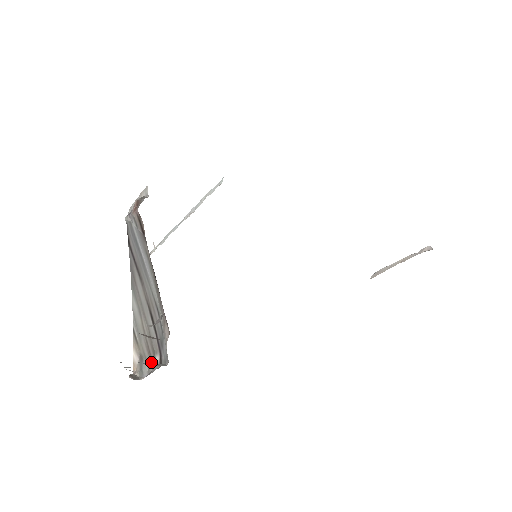
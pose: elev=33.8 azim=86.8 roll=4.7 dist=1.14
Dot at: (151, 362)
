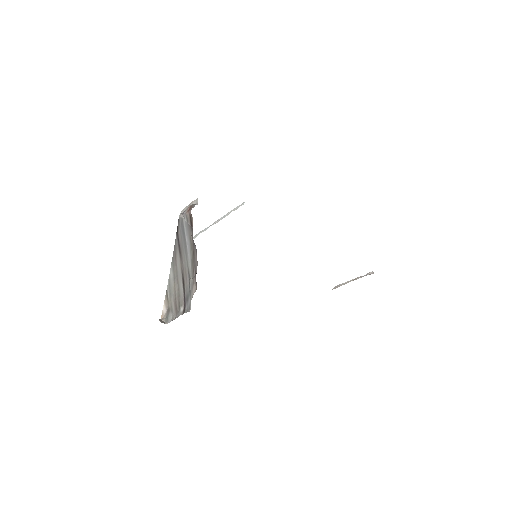
Dot at: (176, 312)
